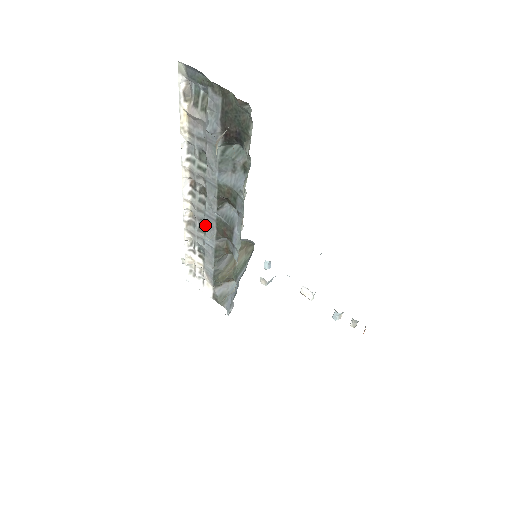
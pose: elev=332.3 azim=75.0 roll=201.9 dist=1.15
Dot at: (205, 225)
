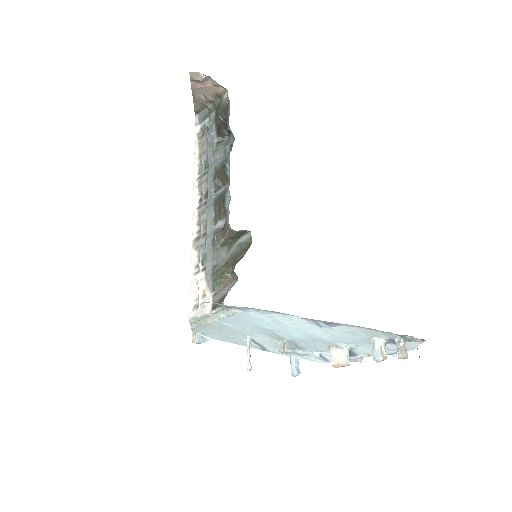
Dot at: (206, 219)
